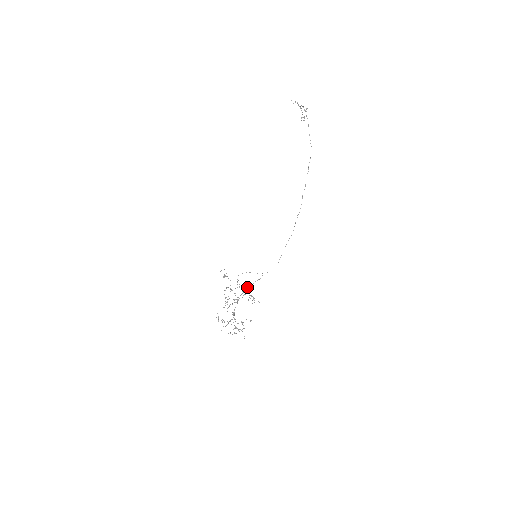
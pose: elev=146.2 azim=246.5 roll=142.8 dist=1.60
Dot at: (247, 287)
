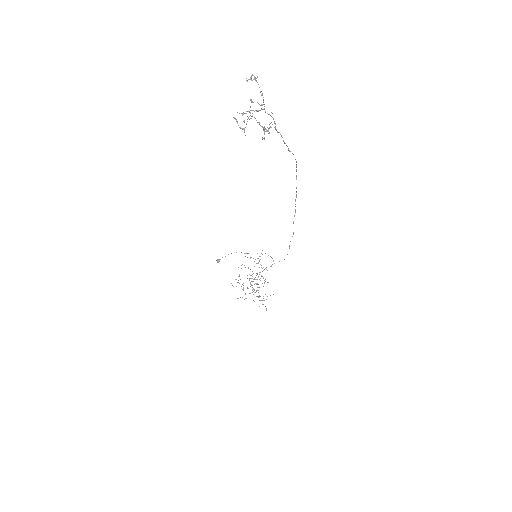
Dot at: occluded
